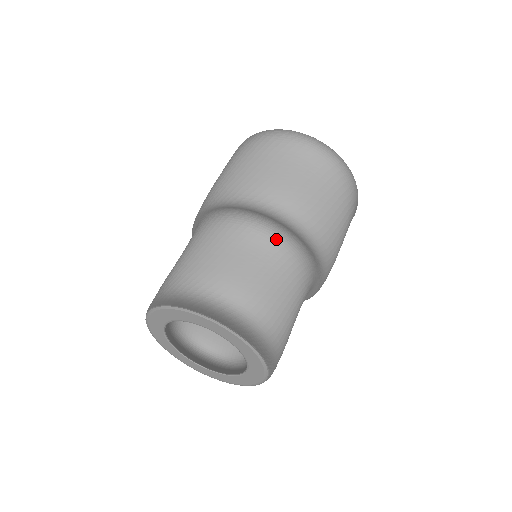
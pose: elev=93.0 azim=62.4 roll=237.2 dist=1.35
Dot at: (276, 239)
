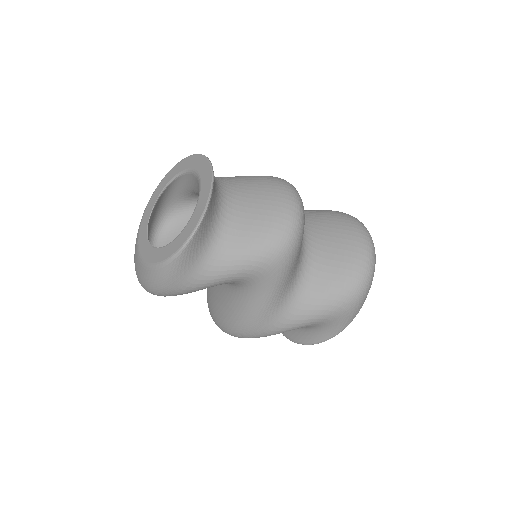
Dot at: (296, 210)
